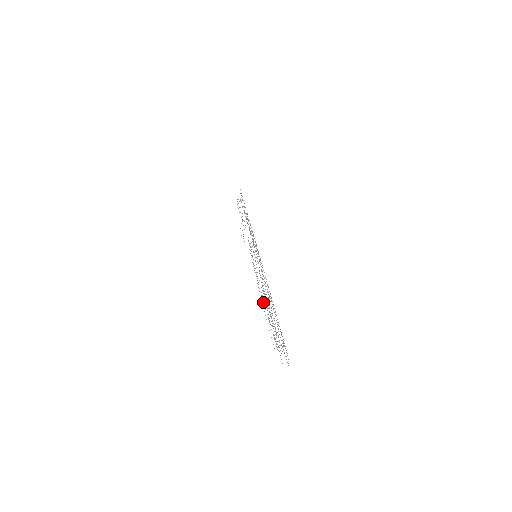
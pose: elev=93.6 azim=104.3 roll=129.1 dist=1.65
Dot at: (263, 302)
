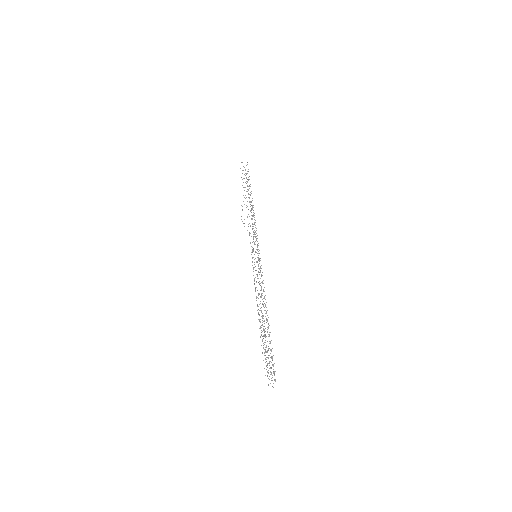
Dot at: (259, 319)
